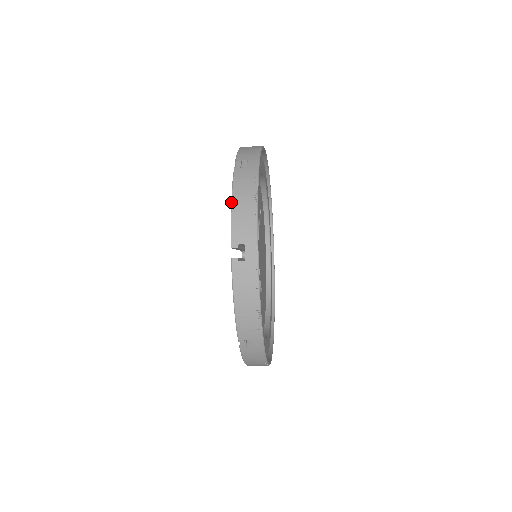
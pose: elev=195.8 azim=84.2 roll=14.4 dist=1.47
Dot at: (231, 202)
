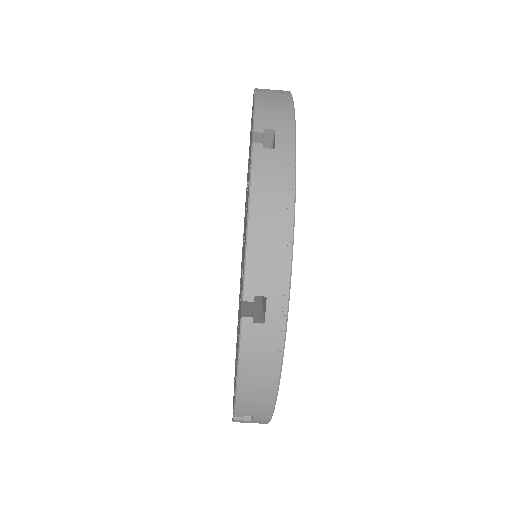
Dot at: (247, 217)
